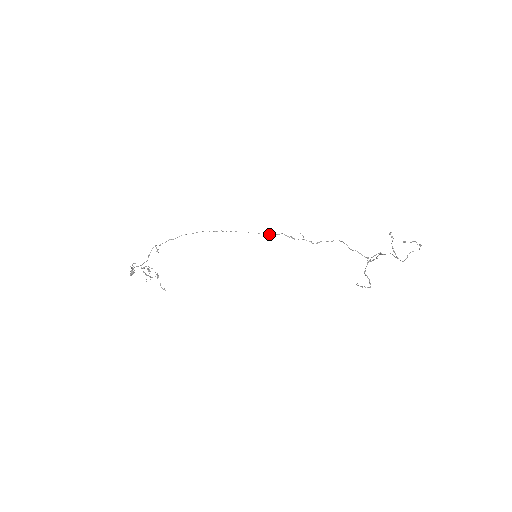
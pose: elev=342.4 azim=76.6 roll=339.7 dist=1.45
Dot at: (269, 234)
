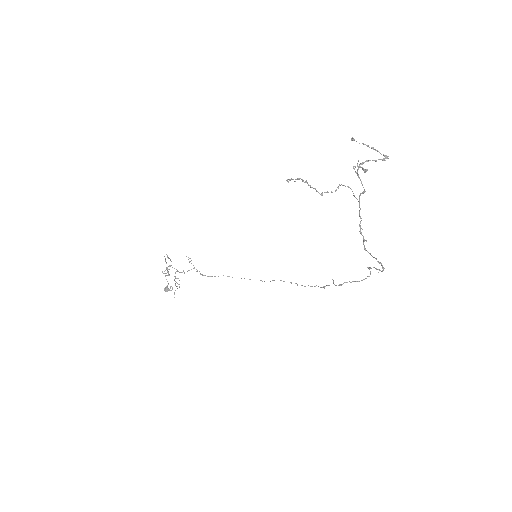
Dot at: occluded
